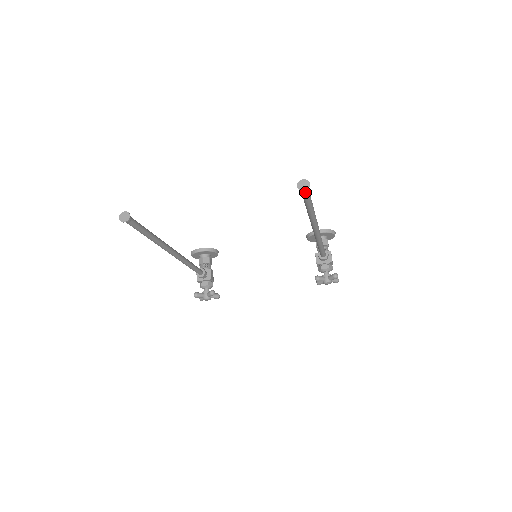
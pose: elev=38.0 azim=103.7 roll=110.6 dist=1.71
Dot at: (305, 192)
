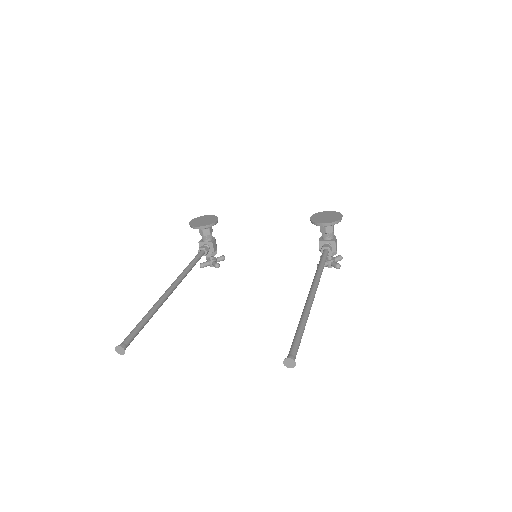
Dot at: occluded
